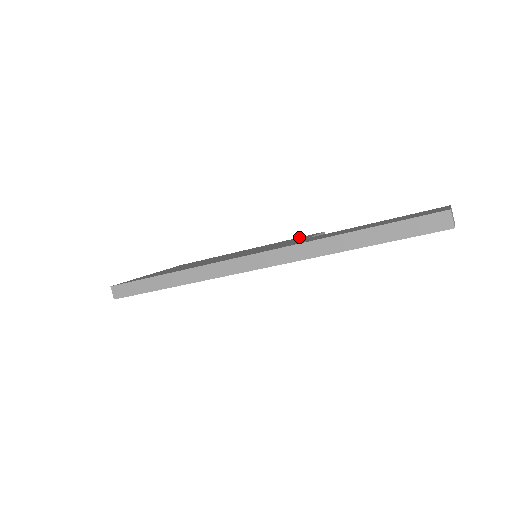
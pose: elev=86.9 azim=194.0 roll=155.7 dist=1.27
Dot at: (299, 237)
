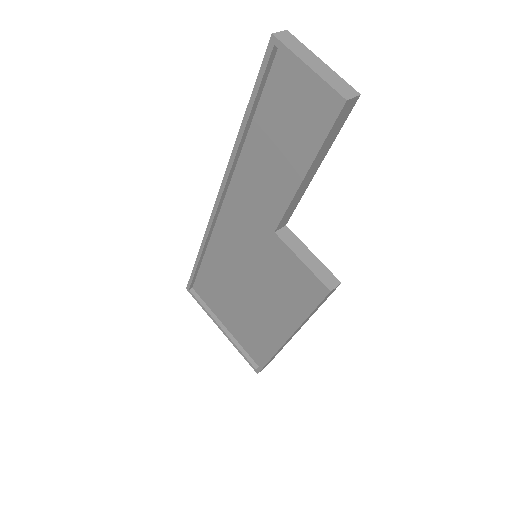
Dot at: occluded
